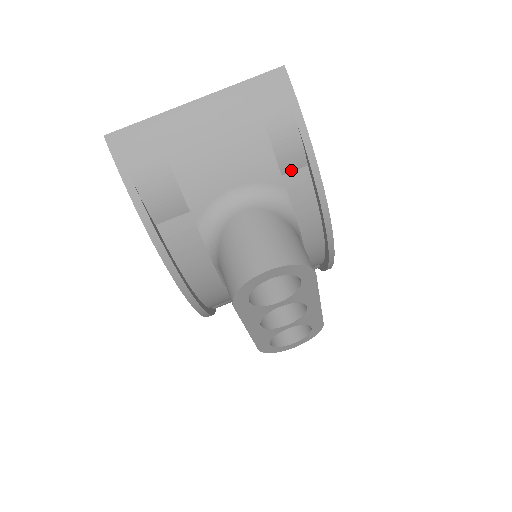
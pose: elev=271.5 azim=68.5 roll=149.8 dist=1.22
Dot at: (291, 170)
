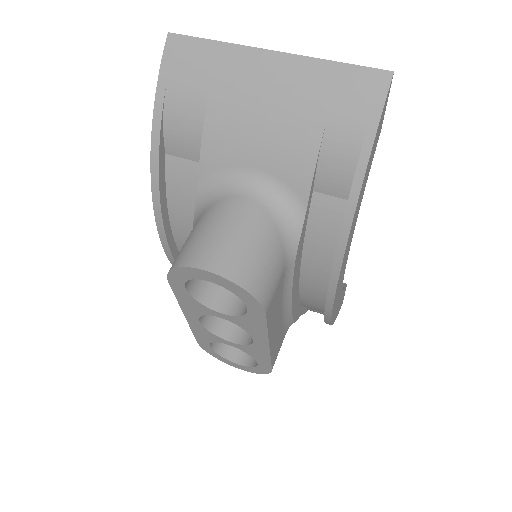
Dot at: (328, 192)
